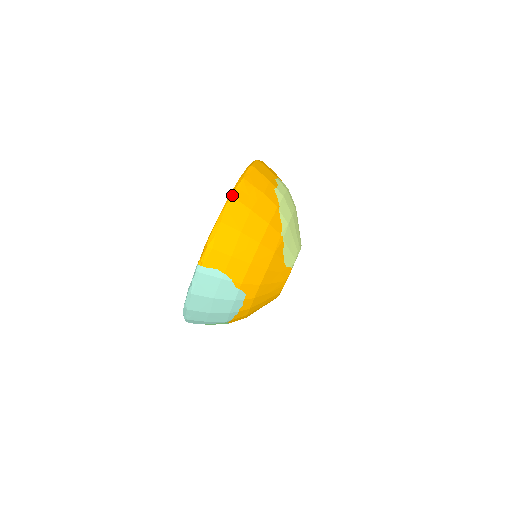
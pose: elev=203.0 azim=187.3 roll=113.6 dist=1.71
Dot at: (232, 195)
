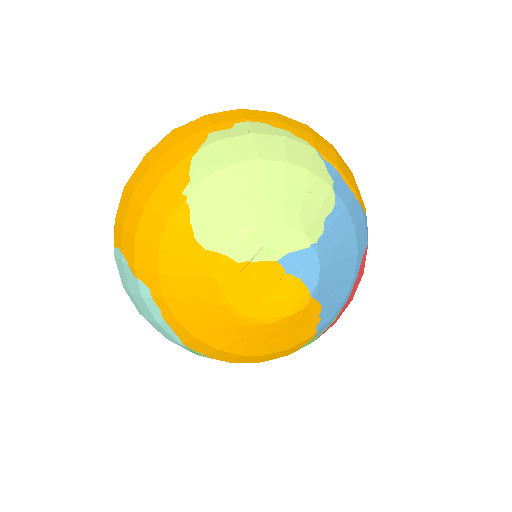
Dot at: (147, 153)
